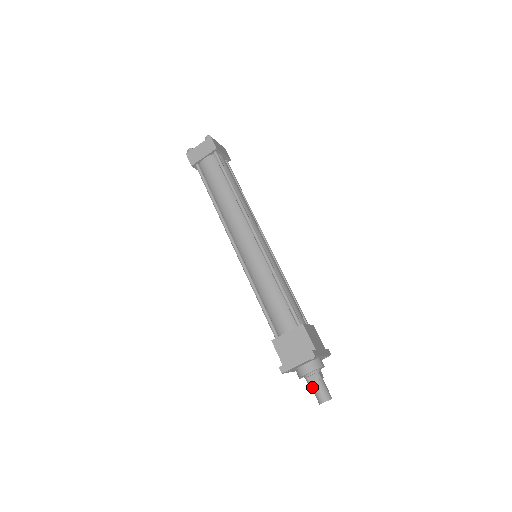
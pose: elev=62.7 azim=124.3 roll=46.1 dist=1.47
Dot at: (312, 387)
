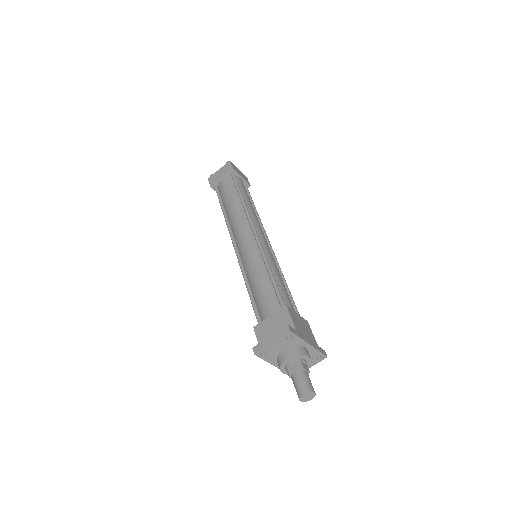
Dot at: (292, 379)
